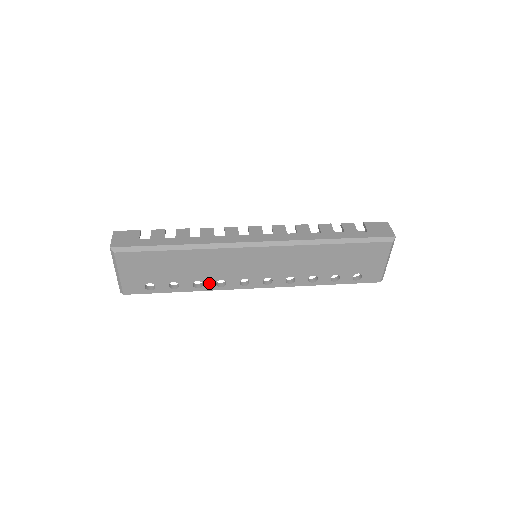
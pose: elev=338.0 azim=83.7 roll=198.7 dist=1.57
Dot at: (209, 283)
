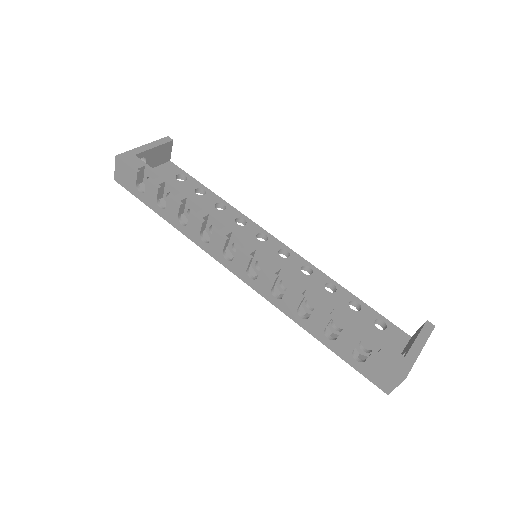
Dot at: occluded
